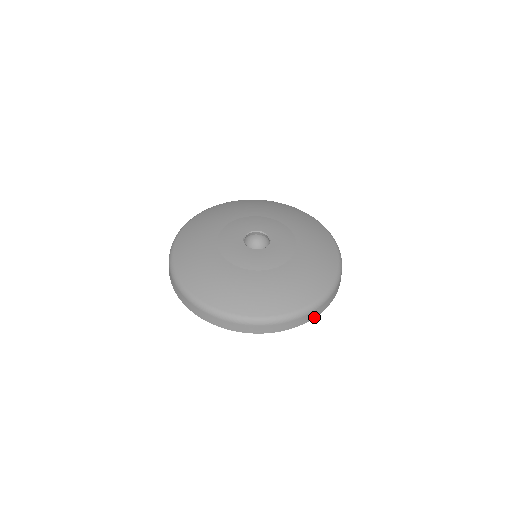
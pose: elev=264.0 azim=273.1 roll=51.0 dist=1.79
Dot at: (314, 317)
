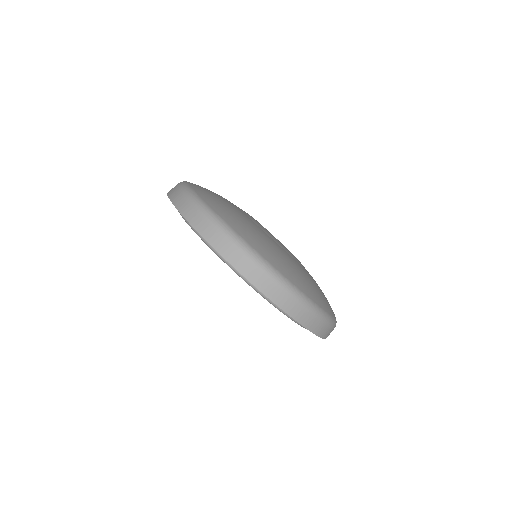
Dot at: (317, 334)
